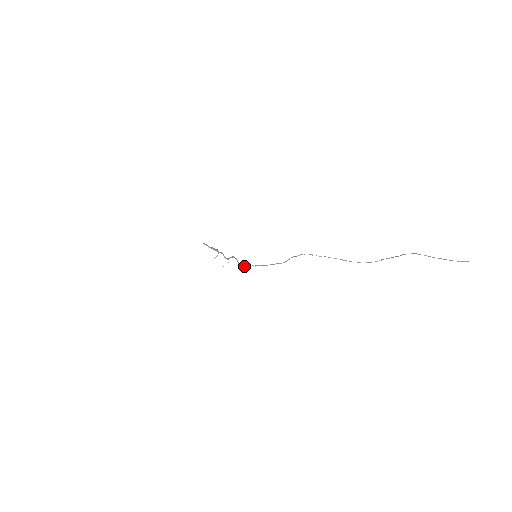
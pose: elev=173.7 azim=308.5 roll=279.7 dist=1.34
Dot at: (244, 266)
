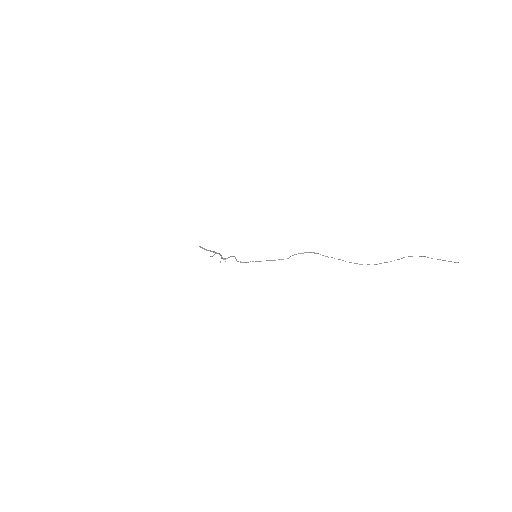
Dot at: (243, 262)
